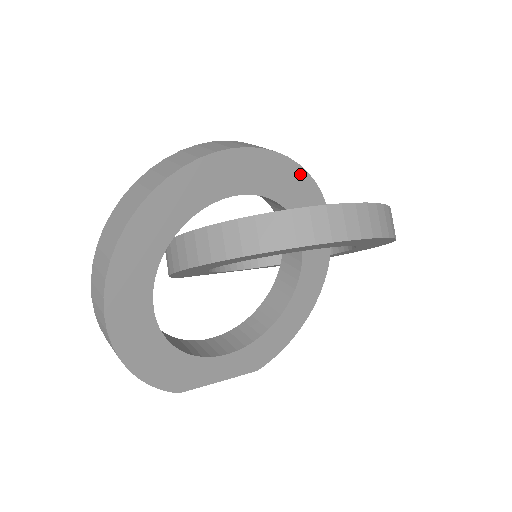
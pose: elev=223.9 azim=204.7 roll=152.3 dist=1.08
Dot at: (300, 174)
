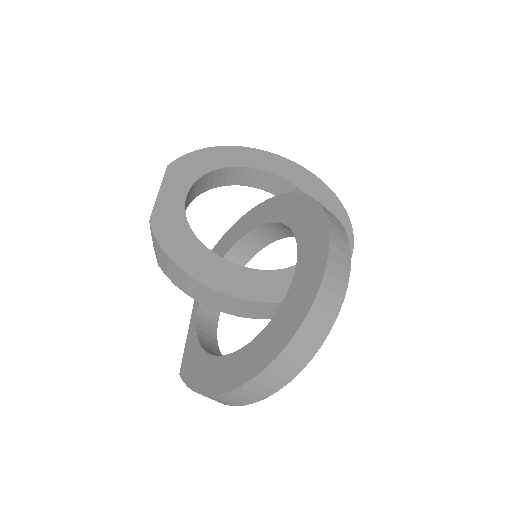
Dot at: occluded
